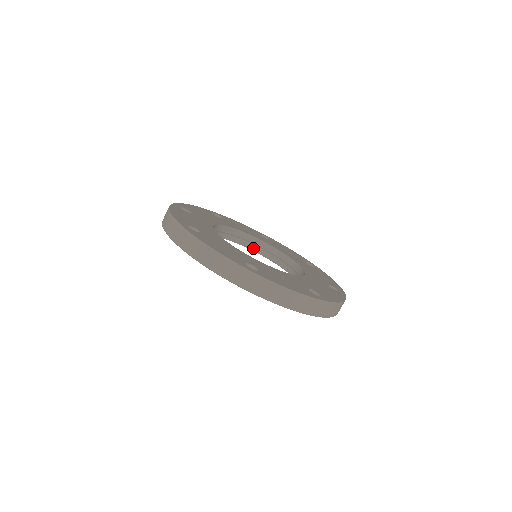
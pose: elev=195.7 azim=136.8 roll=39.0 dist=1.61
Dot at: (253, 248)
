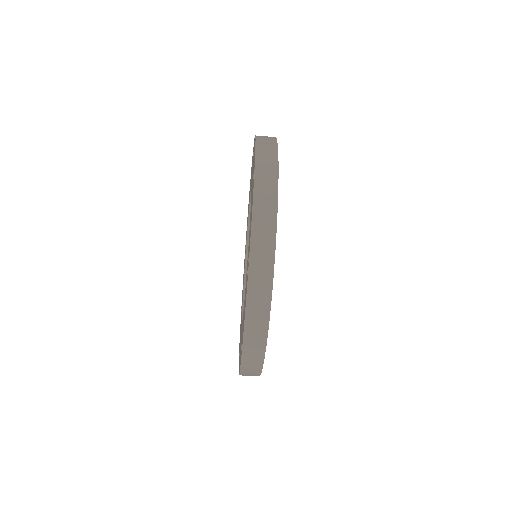
Dot at: occluded
